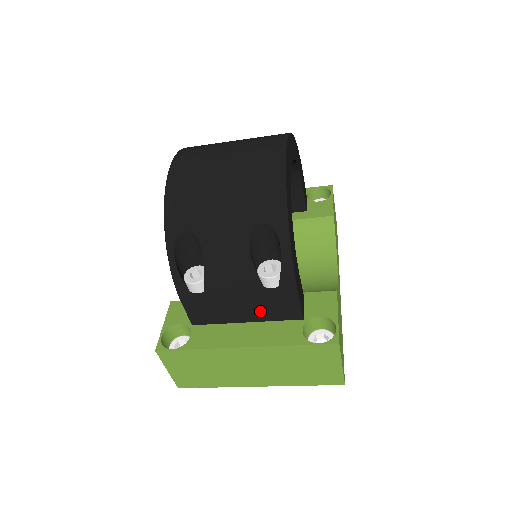
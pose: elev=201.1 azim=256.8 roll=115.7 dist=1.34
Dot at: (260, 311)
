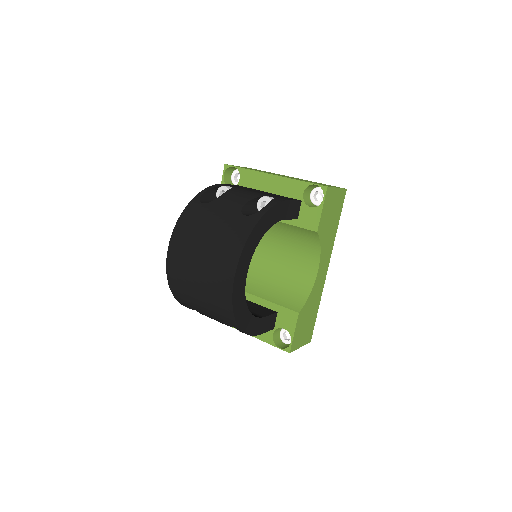
Dot at: occluded
